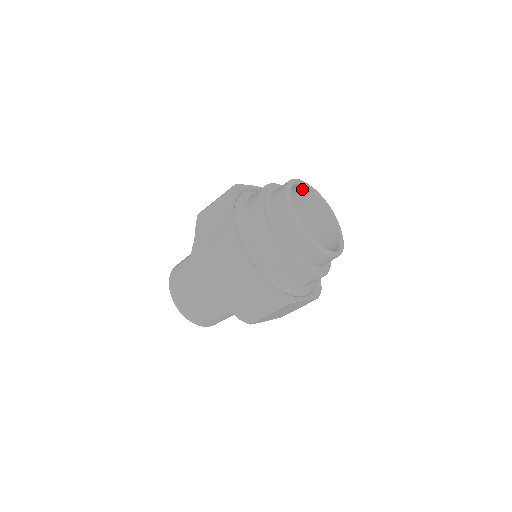
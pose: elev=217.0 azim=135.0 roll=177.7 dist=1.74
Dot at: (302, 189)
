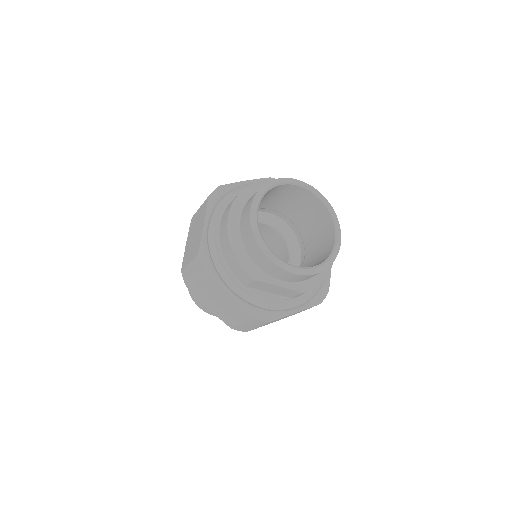
Dot at: (288, 187)
